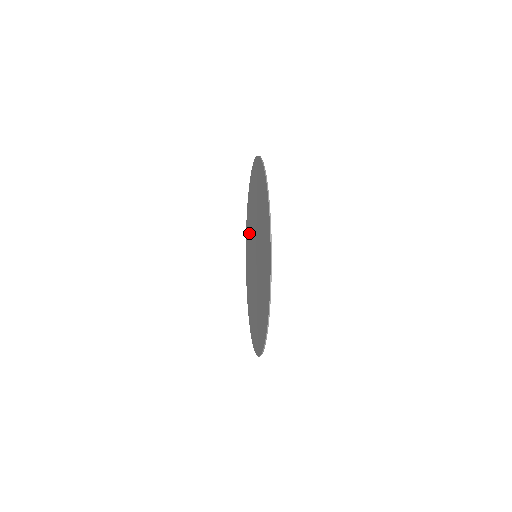
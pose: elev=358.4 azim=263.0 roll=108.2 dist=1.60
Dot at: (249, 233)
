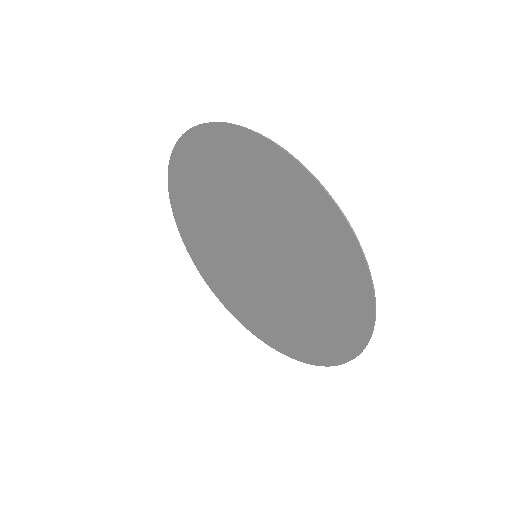
Dot at: (210, 182)
